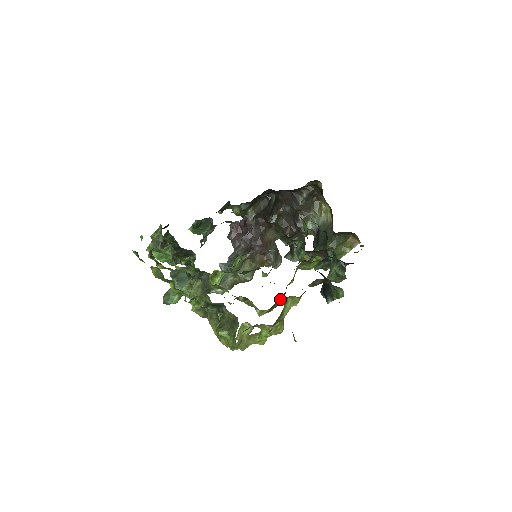
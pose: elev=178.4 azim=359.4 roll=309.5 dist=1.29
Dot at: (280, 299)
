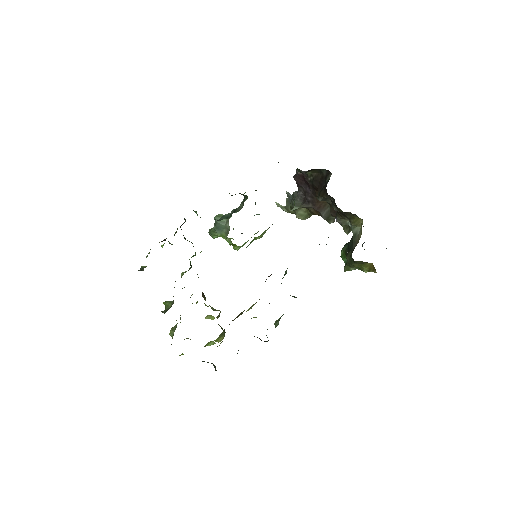
Dot at: occluded
